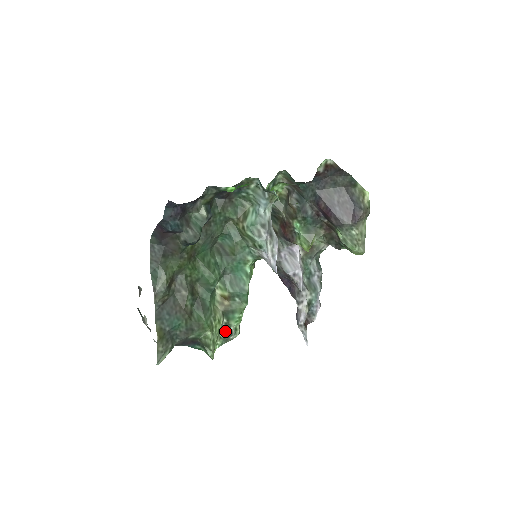
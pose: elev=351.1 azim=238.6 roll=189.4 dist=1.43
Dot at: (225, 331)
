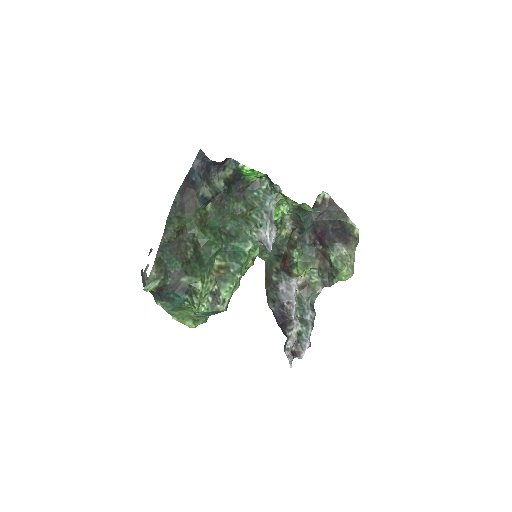
Dot at: (214, 297)
